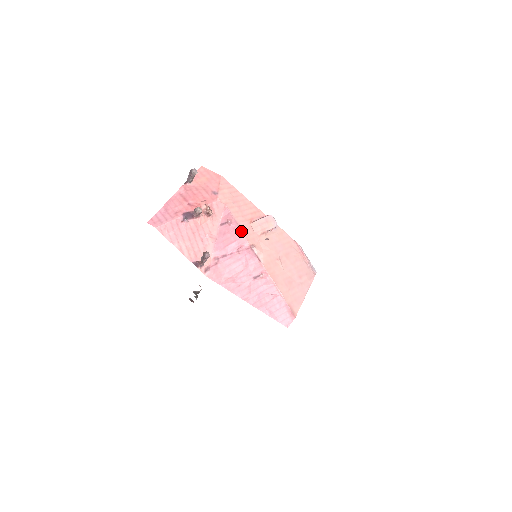
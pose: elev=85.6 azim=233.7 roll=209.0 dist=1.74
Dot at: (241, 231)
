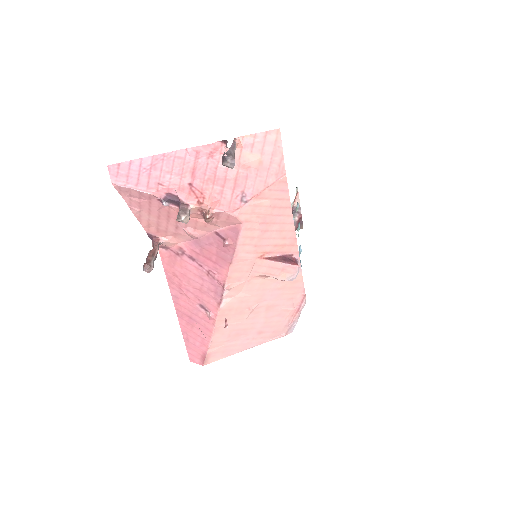
Dot at: (230, 264)
